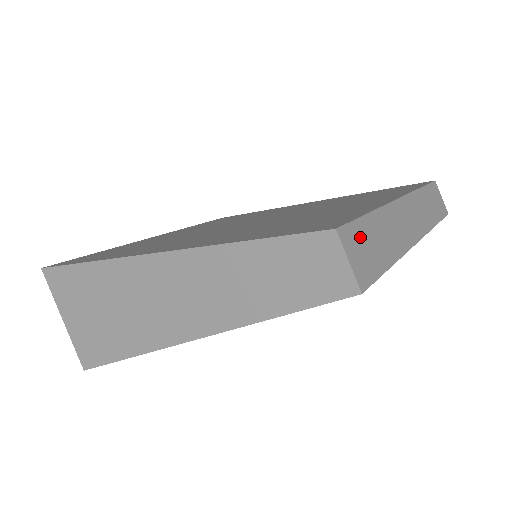
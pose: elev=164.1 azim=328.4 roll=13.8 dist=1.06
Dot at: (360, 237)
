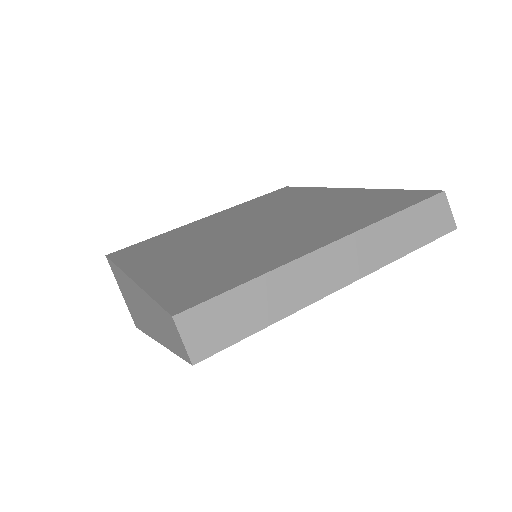
Dot at: (213, 314)
